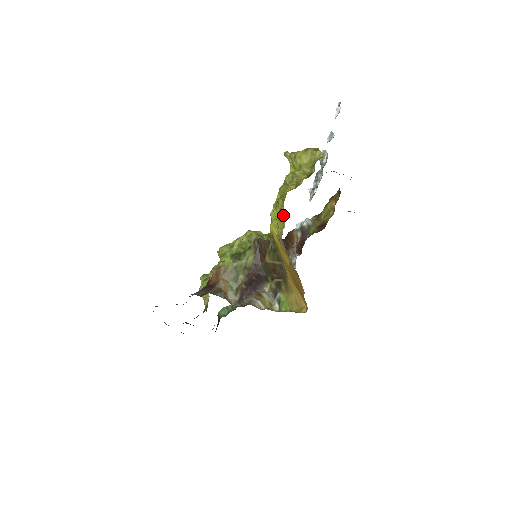
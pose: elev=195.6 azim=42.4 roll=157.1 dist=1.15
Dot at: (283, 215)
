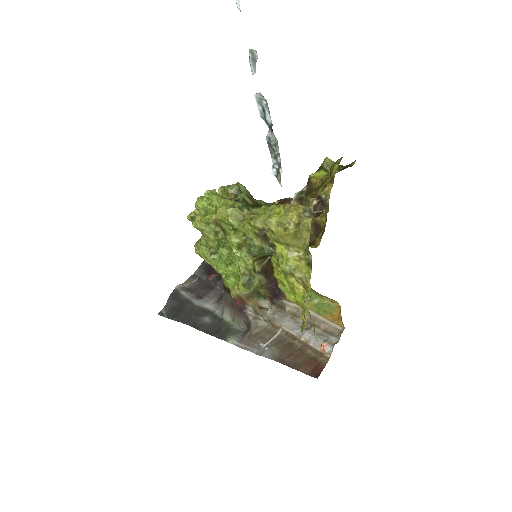
Dot at: occluded
